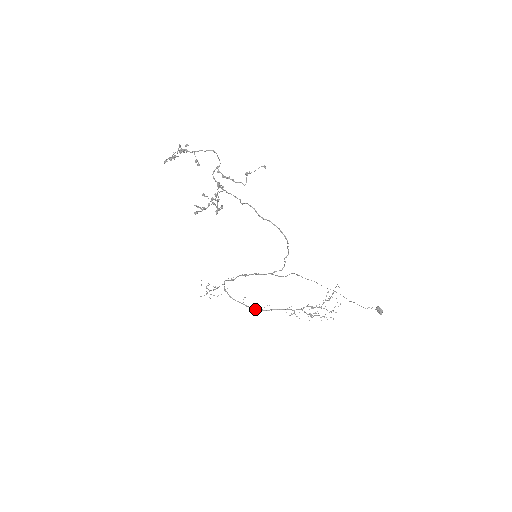
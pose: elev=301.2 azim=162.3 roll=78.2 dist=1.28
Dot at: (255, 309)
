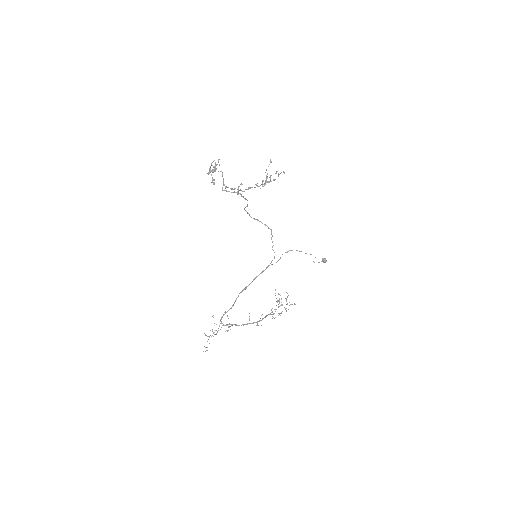
Dot at: (258, 321)
